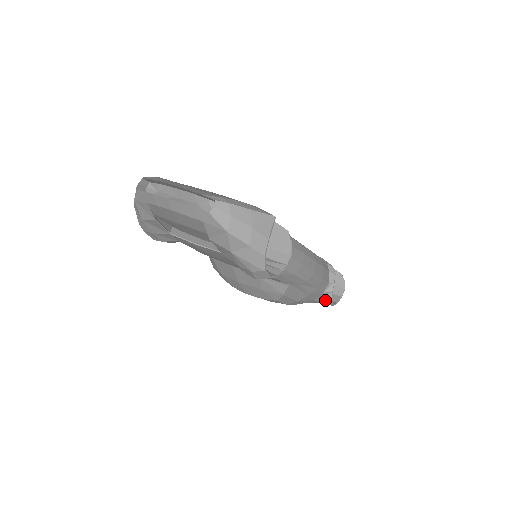
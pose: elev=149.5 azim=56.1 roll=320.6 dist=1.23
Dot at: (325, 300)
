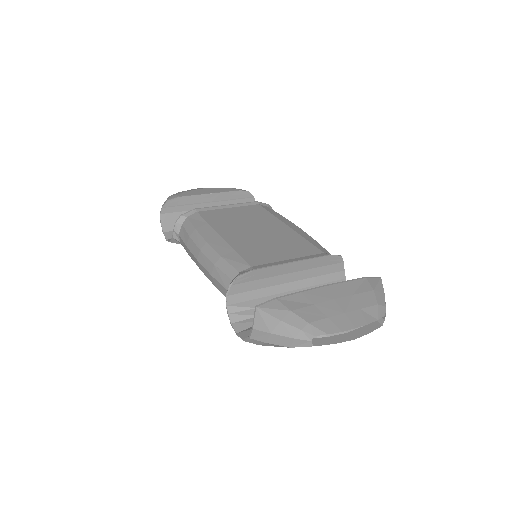
Dot at: occluded
